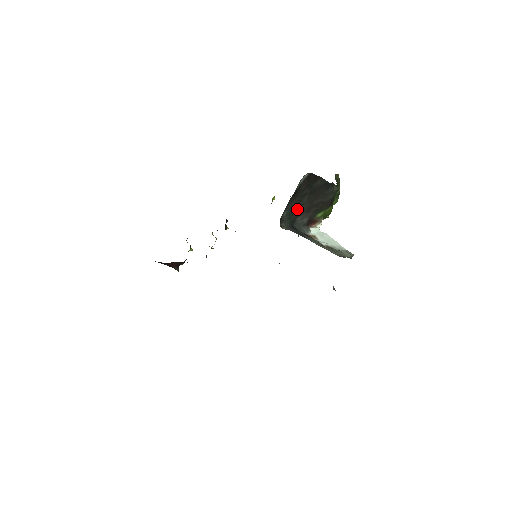
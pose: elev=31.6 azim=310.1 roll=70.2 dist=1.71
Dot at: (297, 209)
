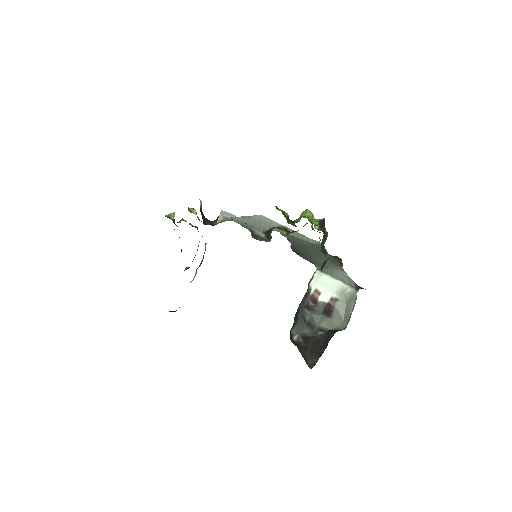
Dot at: occluded
